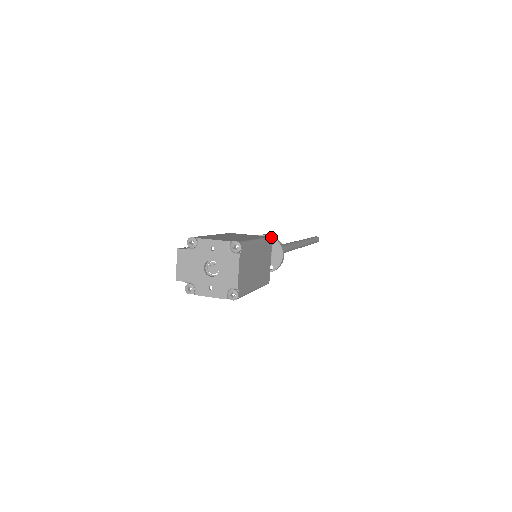
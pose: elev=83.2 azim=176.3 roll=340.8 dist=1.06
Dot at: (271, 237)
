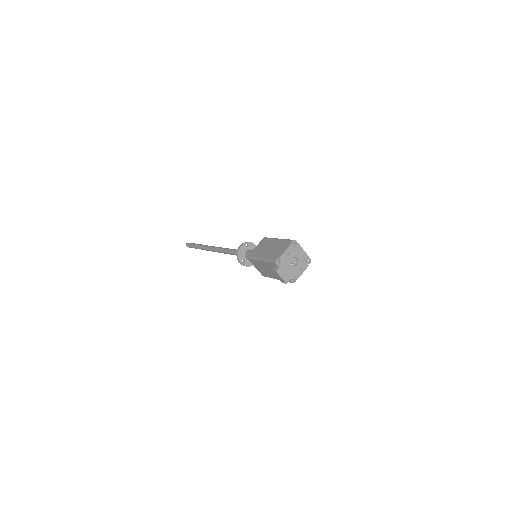
Dot at: (245, 244)
